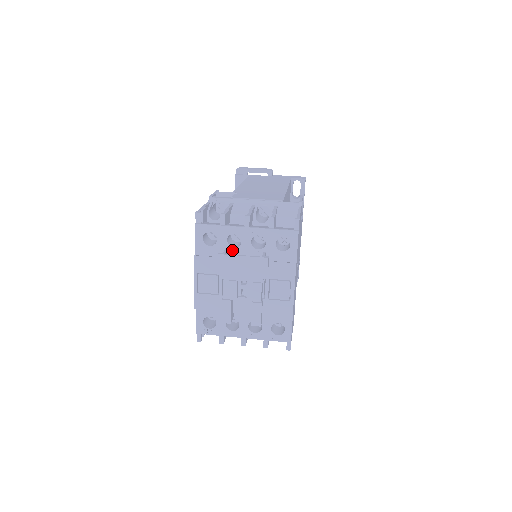
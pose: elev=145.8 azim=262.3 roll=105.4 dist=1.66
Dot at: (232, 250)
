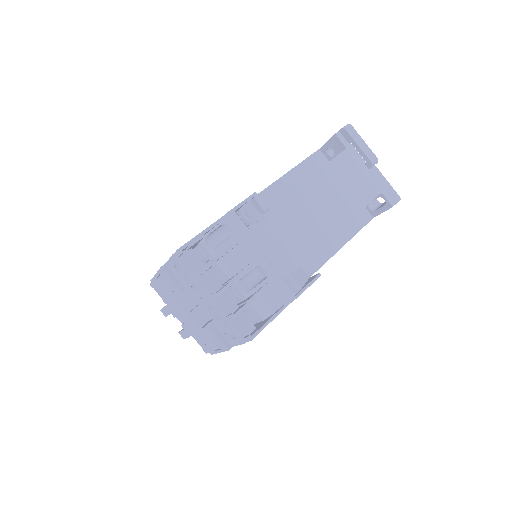
Dot at: (192, 293)
